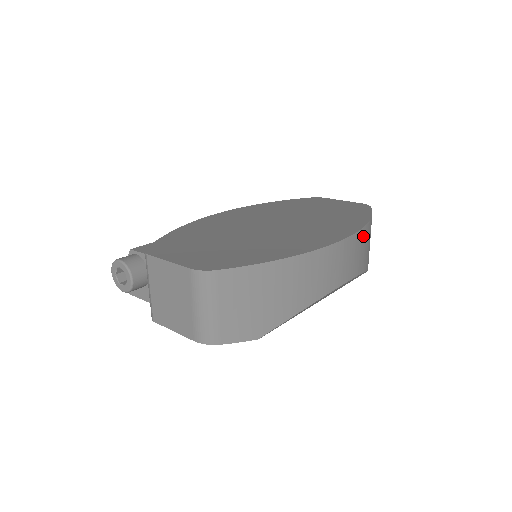
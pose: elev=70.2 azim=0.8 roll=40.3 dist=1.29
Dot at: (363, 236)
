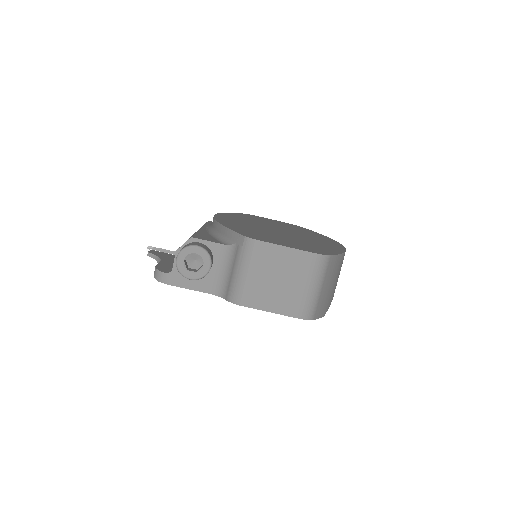
Dot at: occluded
